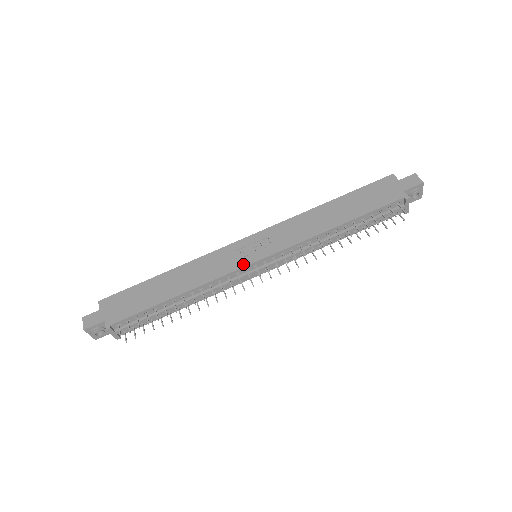
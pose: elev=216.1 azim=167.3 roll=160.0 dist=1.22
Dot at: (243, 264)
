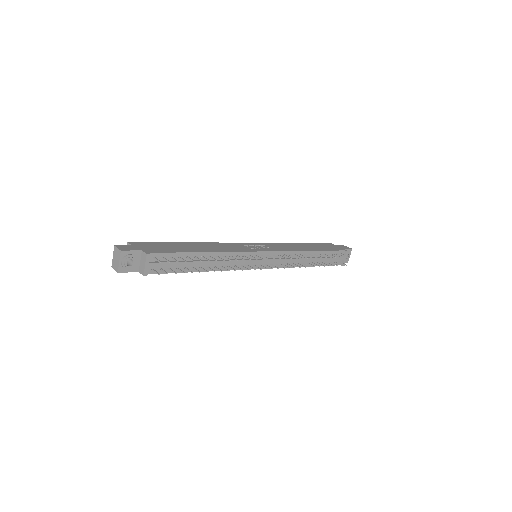
Dot at: (255, 250)
